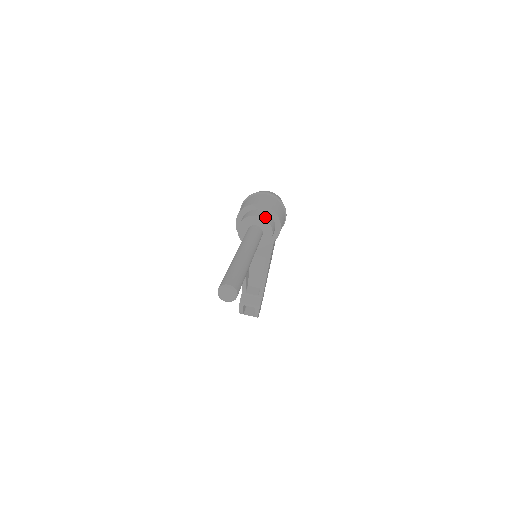
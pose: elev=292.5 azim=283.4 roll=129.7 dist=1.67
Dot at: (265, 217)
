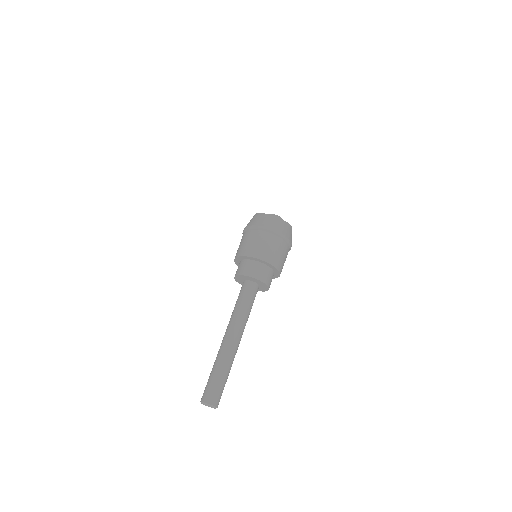
Dot at: (263, 277)
